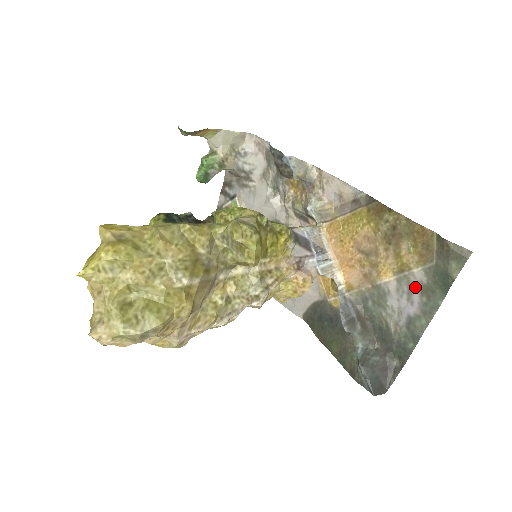
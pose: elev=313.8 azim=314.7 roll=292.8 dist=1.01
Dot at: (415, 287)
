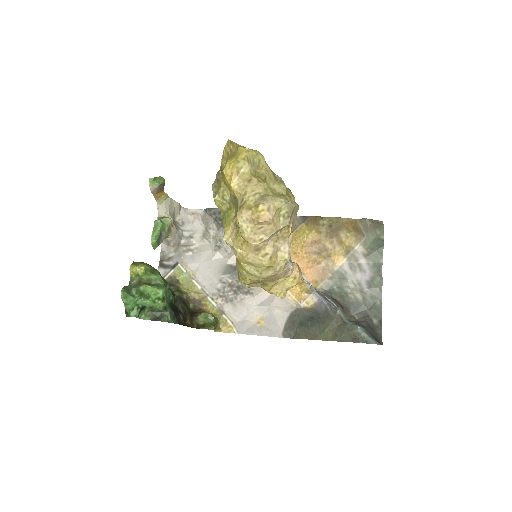
Dot at: (361, 259)
